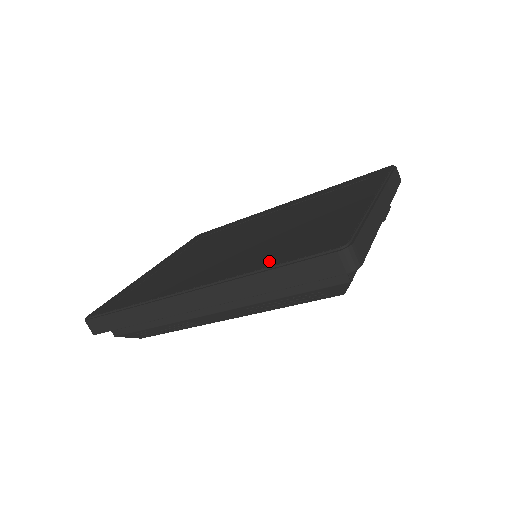
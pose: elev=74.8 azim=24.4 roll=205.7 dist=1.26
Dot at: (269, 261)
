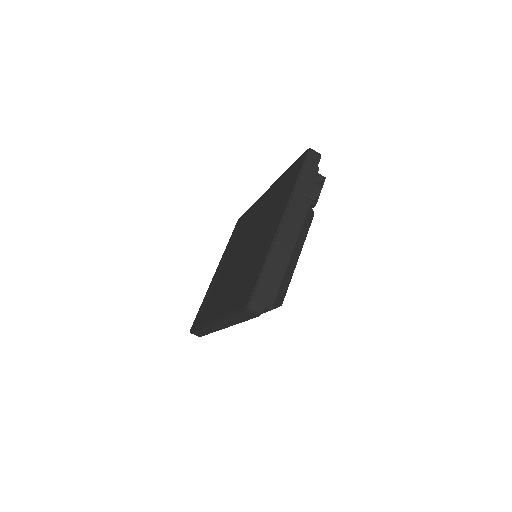
Dot at: (232, 305)
